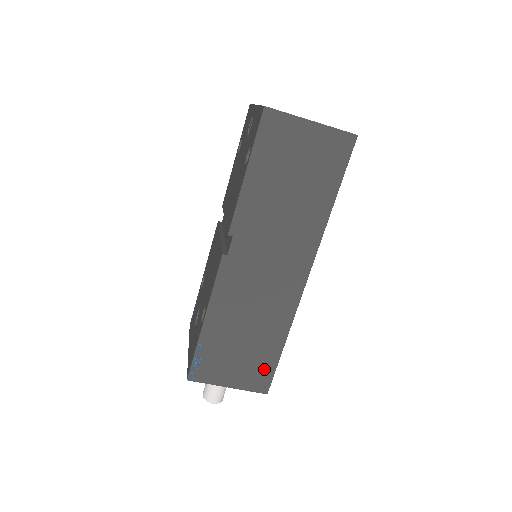
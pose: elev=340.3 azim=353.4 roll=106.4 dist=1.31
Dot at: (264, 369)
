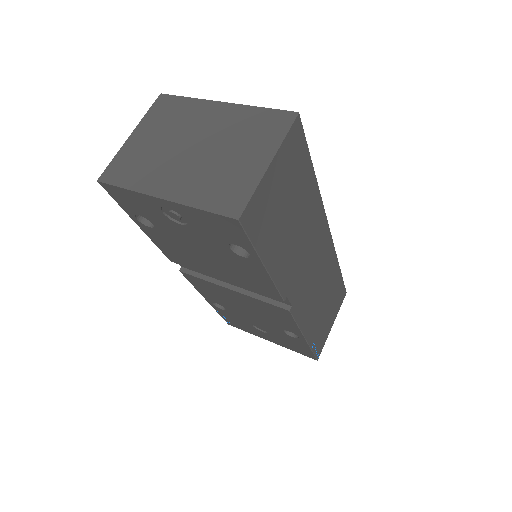
Dot at: (339, 291)
